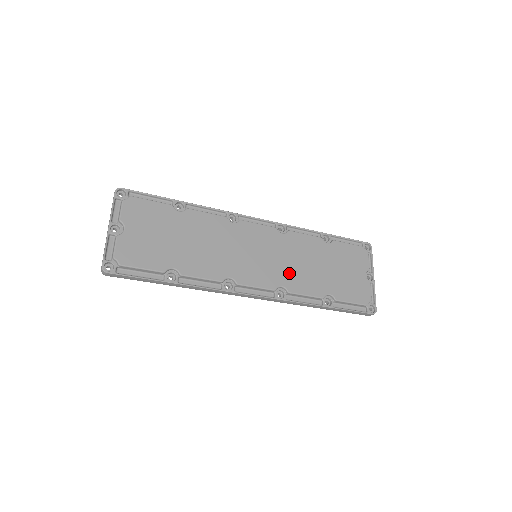
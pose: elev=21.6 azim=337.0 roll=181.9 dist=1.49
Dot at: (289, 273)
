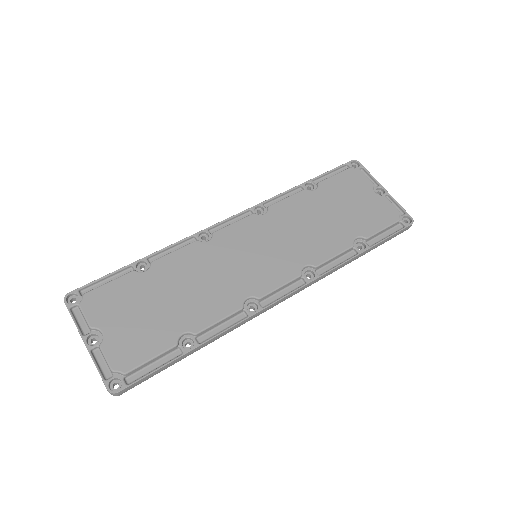
Dot at: (301, 247)
